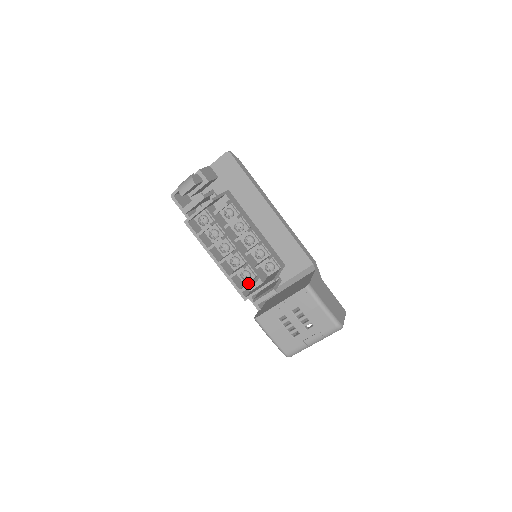
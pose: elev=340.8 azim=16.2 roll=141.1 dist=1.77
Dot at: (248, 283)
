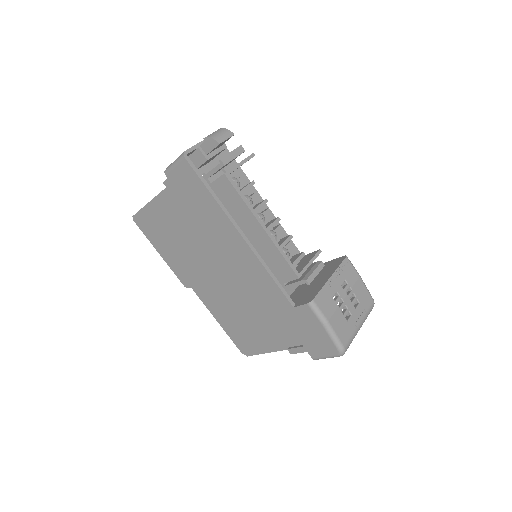
Dot at: (295, 257)
